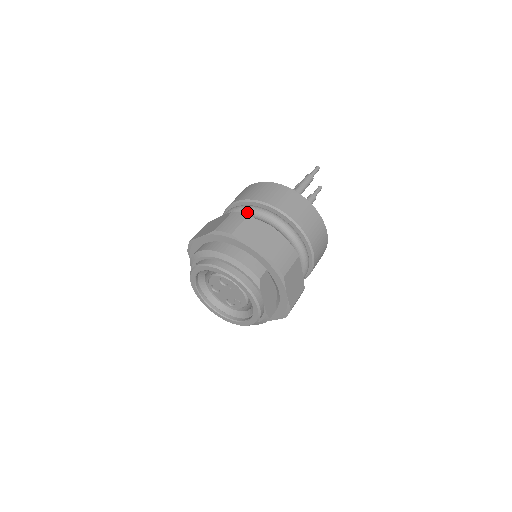
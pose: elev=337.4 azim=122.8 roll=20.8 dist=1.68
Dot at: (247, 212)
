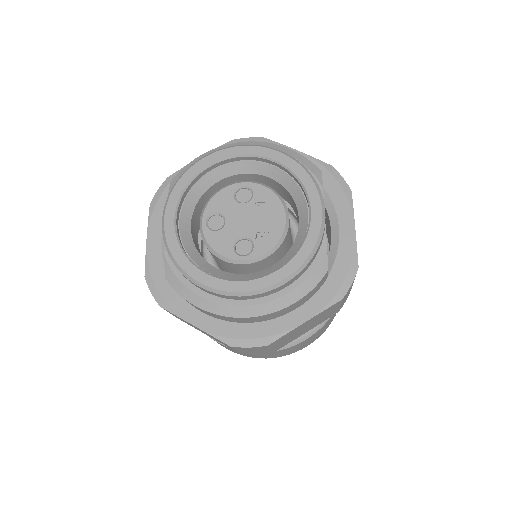
Dot at: occluded
